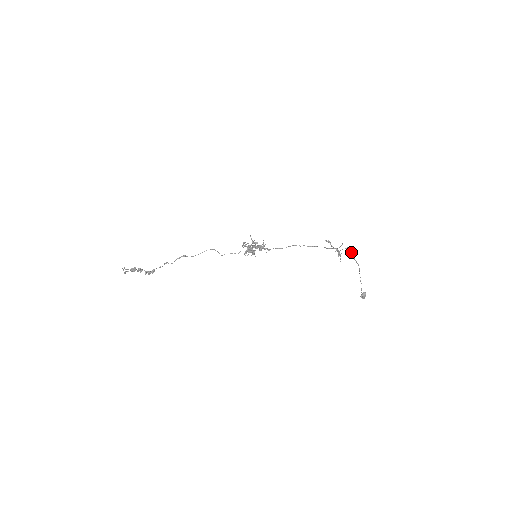
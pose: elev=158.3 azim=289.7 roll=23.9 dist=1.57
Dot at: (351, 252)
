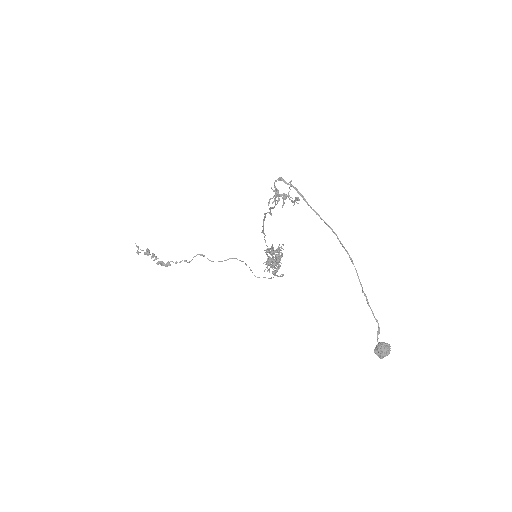
Dot at: (308, 204)
